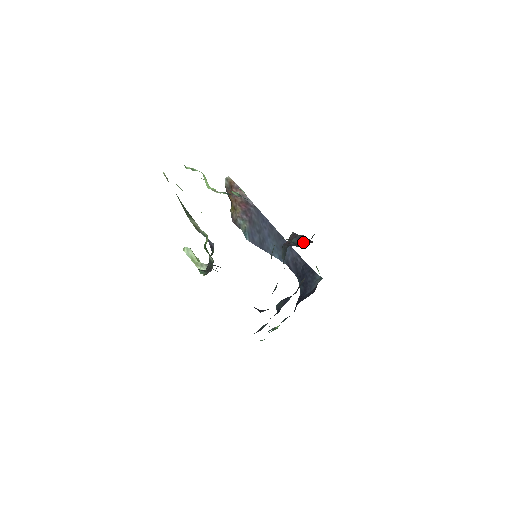
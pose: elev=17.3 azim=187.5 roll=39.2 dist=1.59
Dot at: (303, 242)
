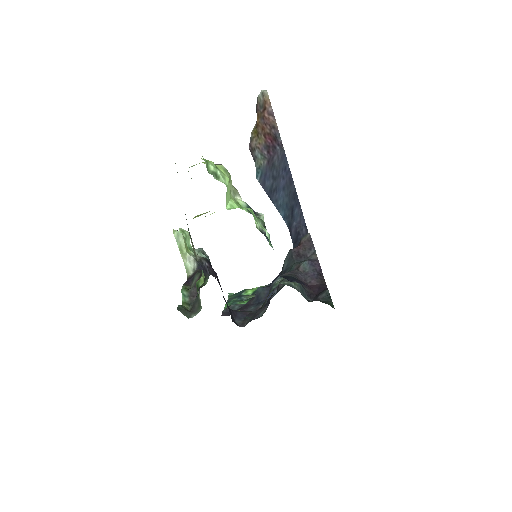
Dot at: (314, 276)
